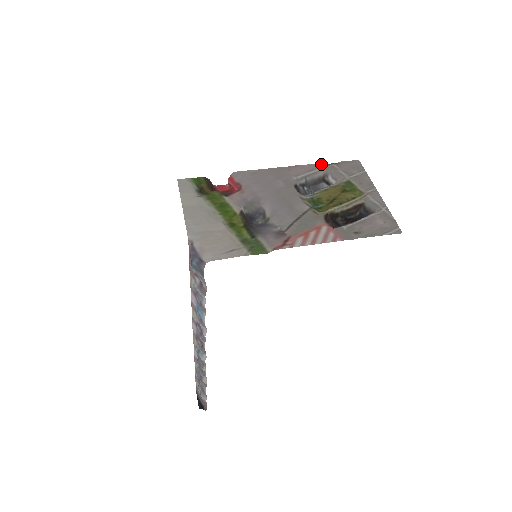
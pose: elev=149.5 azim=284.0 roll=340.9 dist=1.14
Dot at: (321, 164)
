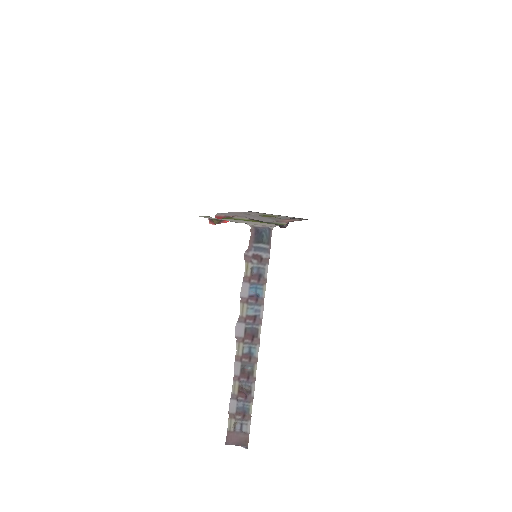
Dot at: occluded
